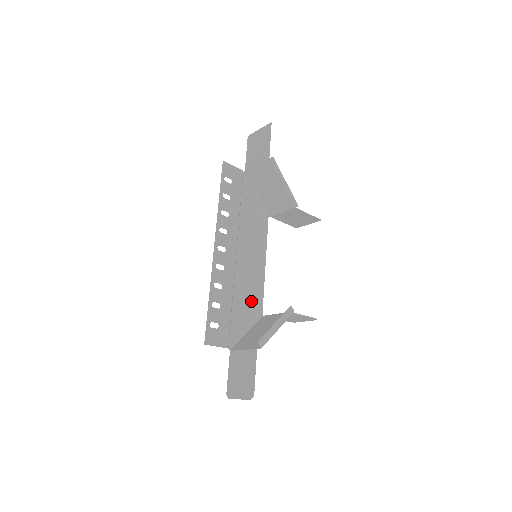
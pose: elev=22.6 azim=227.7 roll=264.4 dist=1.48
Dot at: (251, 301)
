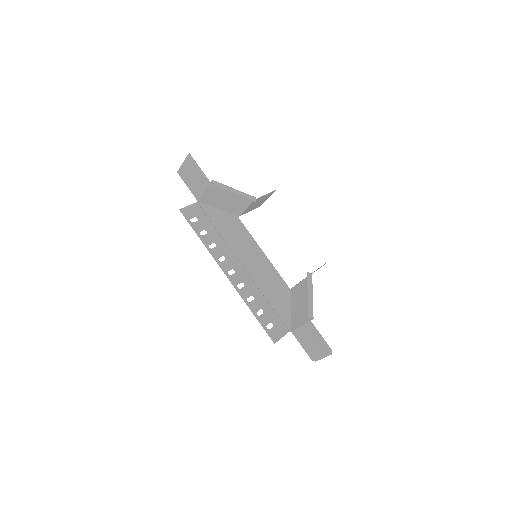
Dot at: (276, 287)
